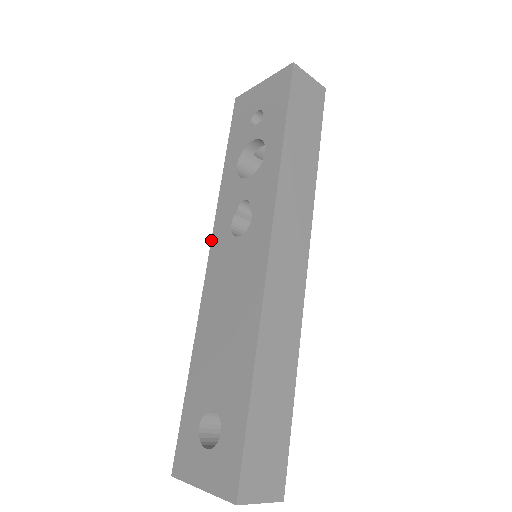
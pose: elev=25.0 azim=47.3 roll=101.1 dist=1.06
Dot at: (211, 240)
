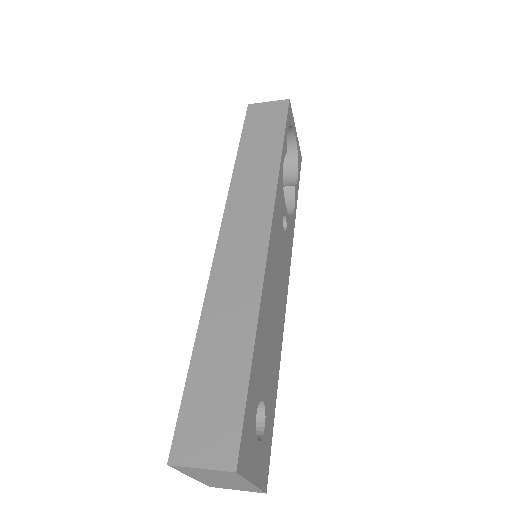
Dot at: occluded
